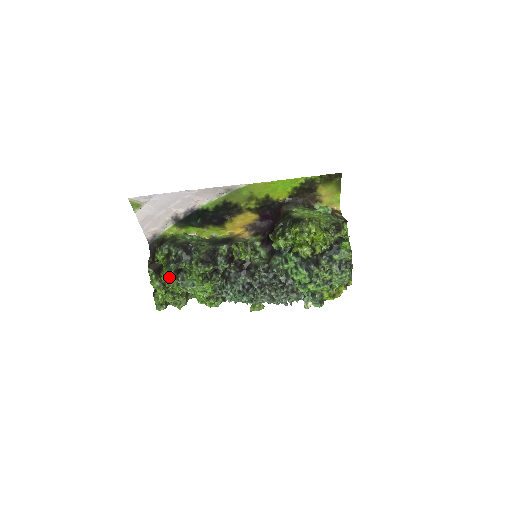
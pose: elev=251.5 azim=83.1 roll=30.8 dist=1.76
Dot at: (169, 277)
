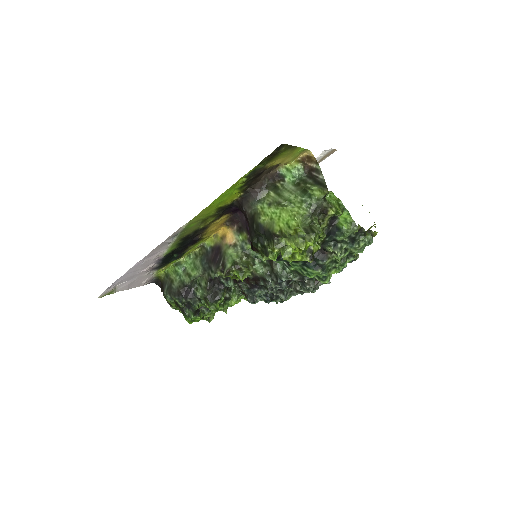
Dot at: (194, 320)
